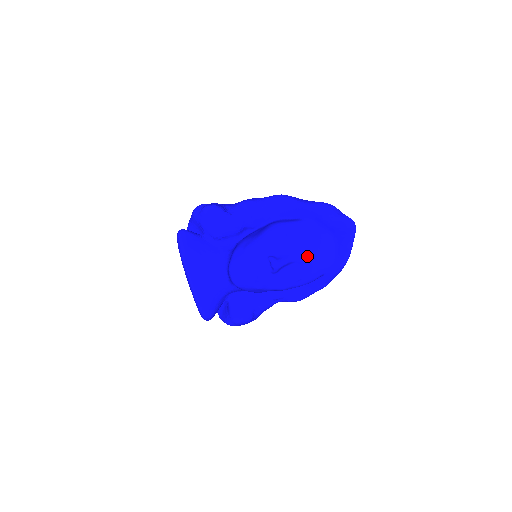
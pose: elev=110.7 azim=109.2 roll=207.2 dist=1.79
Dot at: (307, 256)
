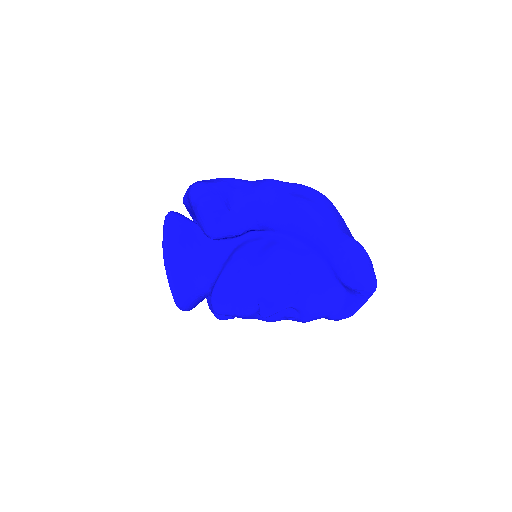
Dot at: (305, 308)
